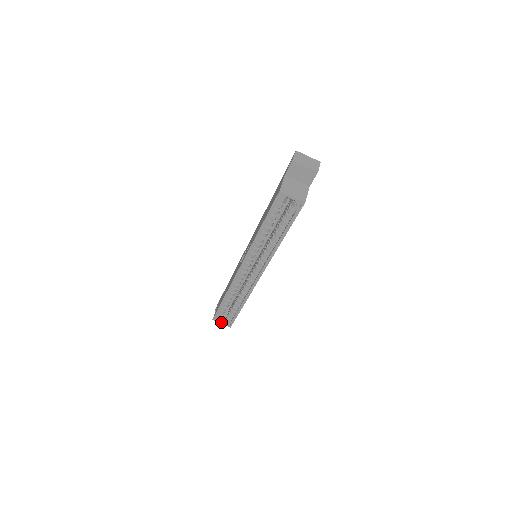
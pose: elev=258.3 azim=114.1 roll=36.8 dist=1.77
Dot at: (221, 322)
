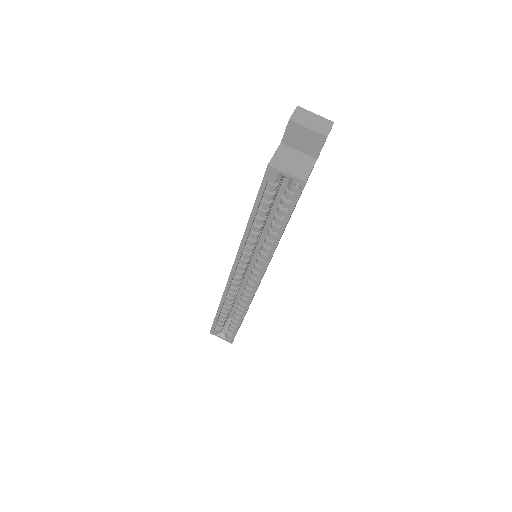
Dot at: (220, 336)
